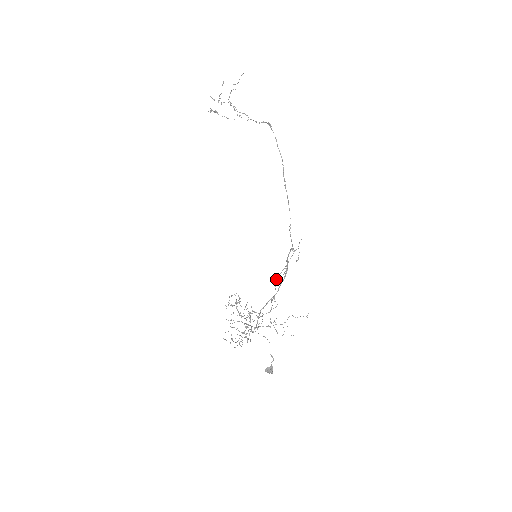
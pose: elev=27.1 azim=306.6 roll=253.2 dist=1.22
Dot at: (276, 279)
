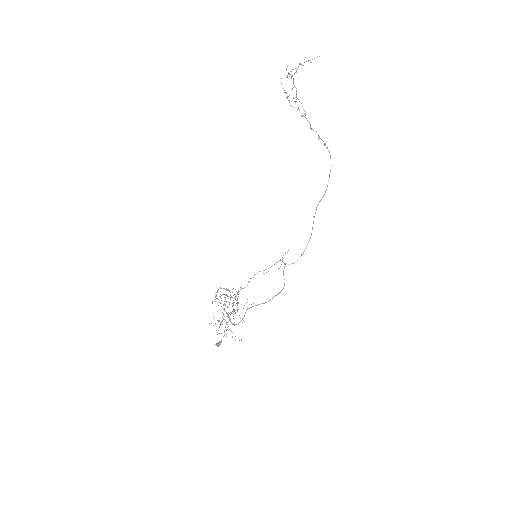
Dot at: (255, 274)
